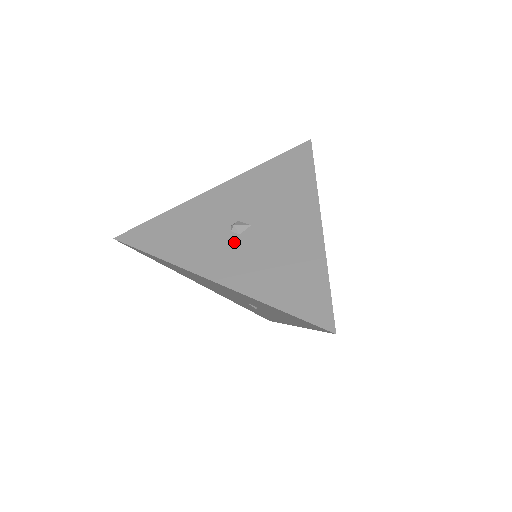
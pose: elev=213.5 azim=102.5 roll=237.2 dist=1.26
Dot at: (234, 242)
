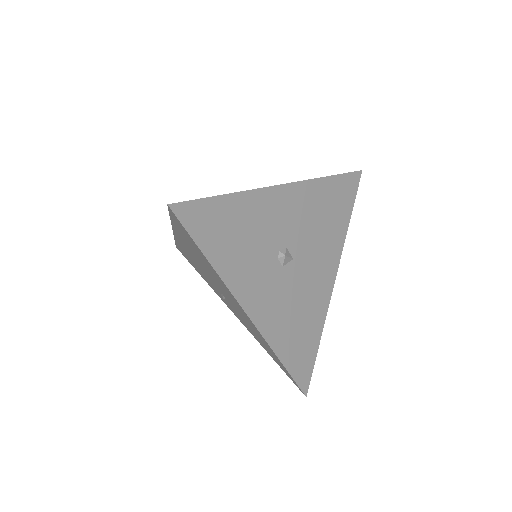
Dot at: (276, 274)
